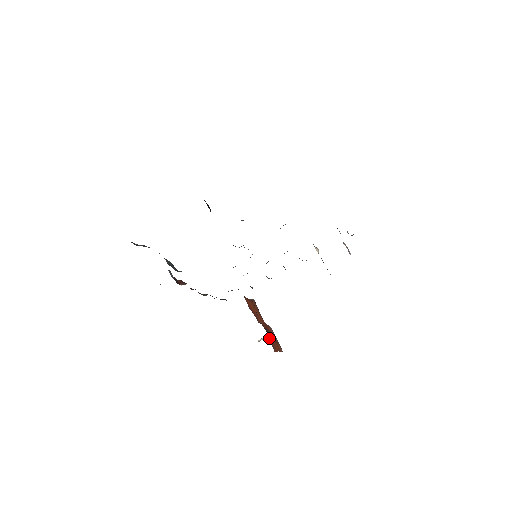
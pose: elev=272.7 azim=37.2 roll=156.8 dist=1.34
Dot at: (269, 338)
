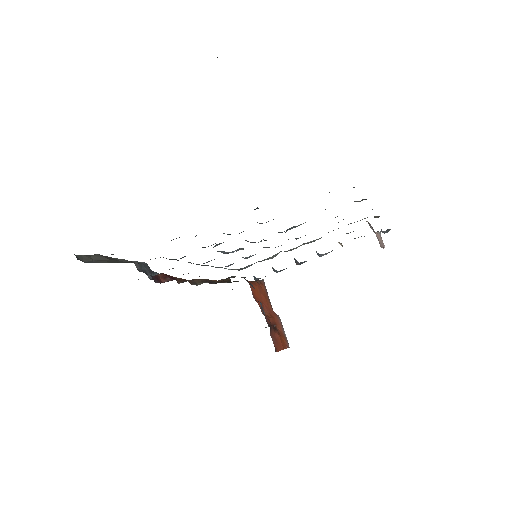
Dot at: (272, 335)
